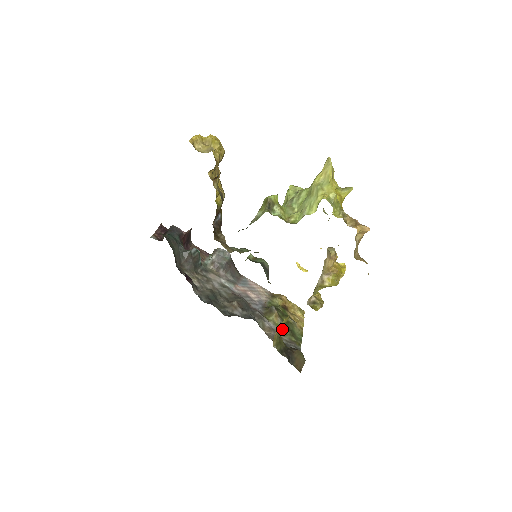
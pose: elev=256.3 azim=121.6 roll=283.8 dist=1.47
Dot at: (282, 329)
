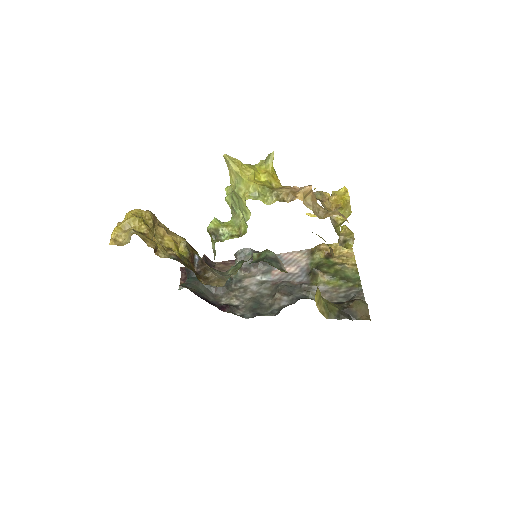
Dot at: (334, 283)
